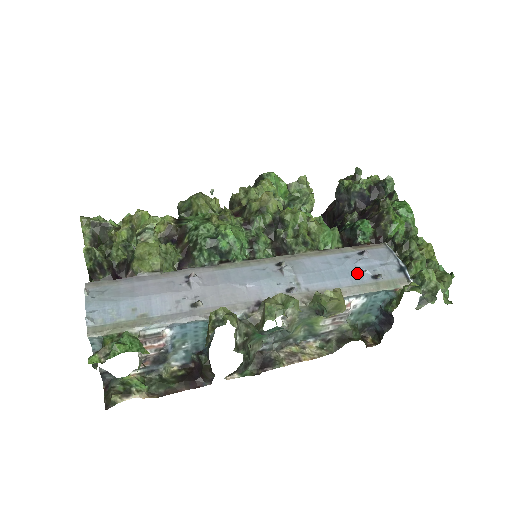
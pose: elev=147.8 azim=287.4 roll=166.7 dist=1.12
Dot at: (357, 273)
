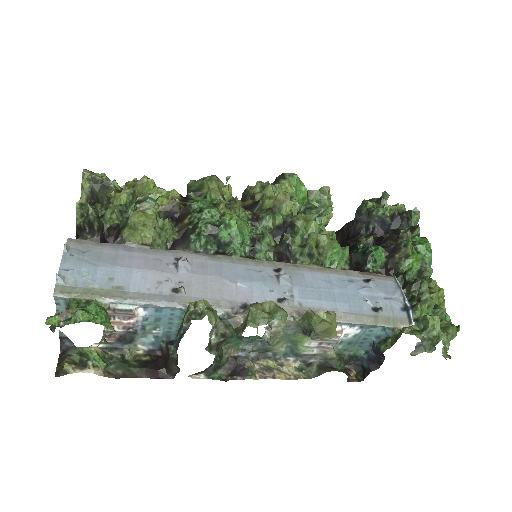
Dot at: (357, 300)
